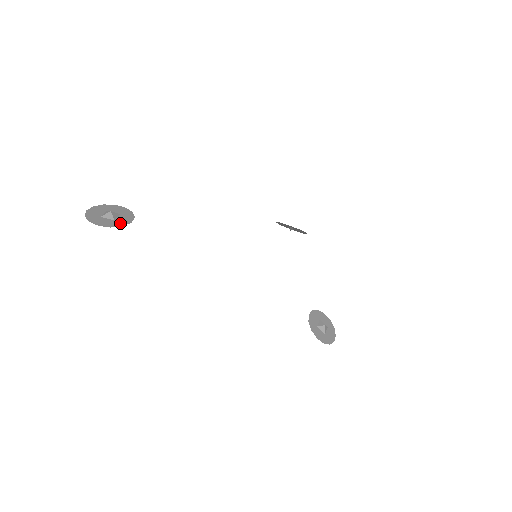
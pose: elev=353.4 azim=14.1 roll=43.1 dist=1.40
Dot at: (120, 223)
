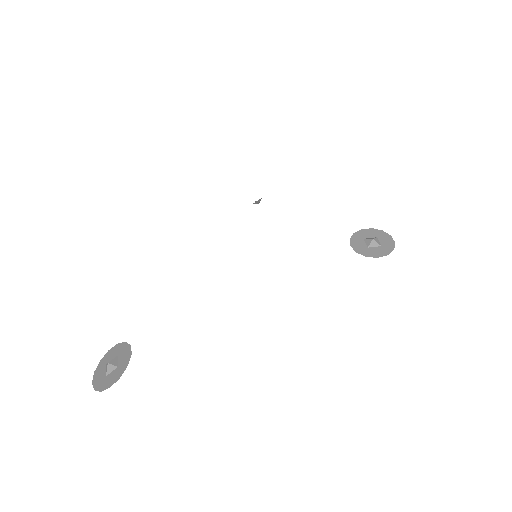
Dot at: (124, 365)
